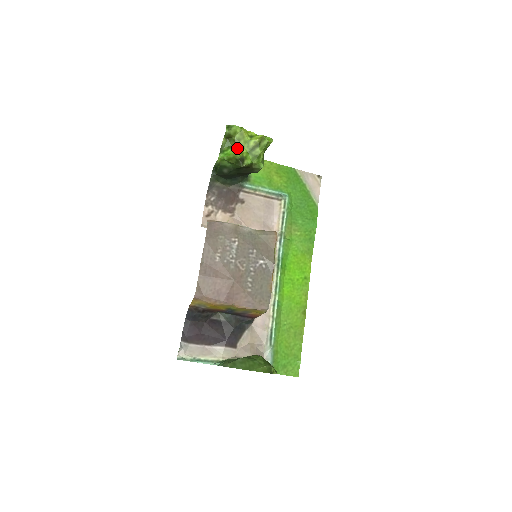
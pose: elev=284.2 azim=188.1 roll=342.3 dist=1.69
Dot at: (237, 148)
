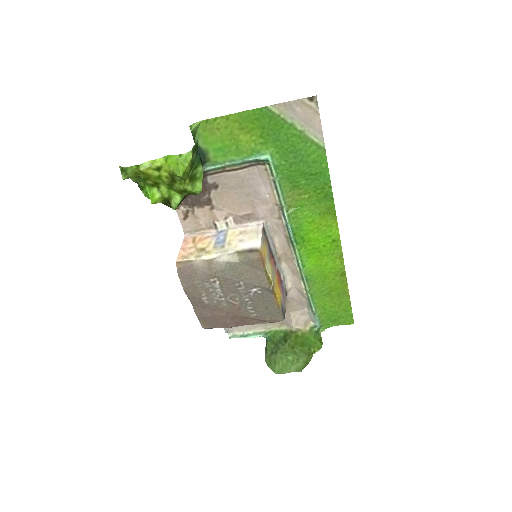
Dot at: (153, 185)
